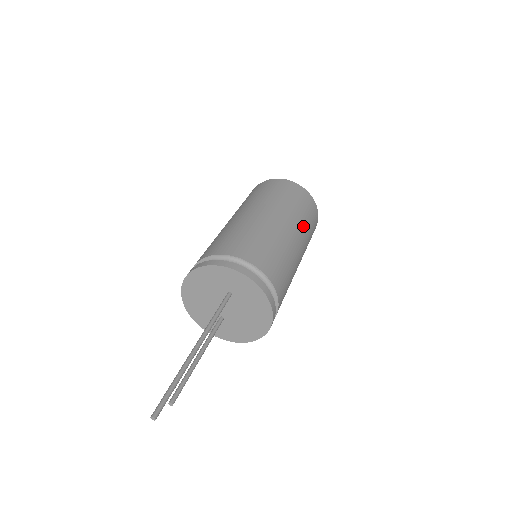
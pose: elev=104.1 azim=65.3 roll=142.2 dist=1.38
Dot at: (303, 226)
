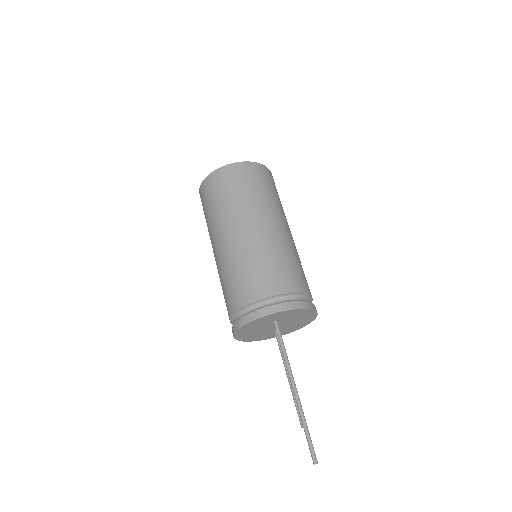
Dot at: (273, 204)
